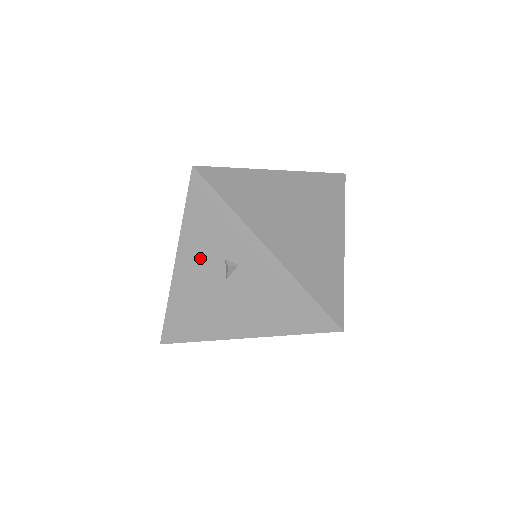
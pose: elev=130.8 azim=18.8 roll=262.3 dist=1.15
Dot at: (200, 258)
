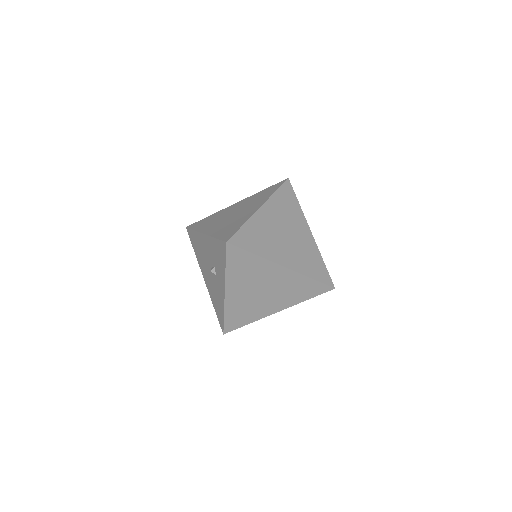
Dot at: (210, 250)
